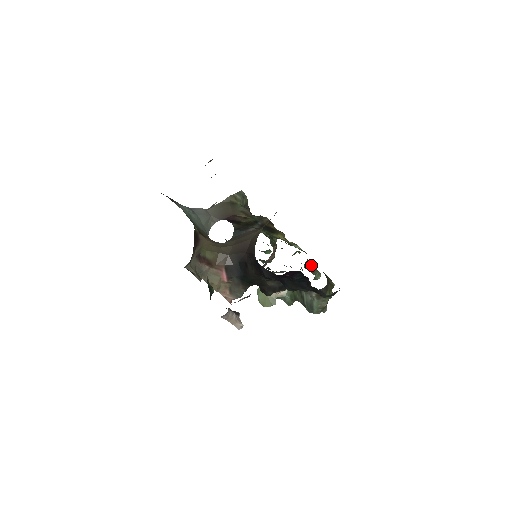
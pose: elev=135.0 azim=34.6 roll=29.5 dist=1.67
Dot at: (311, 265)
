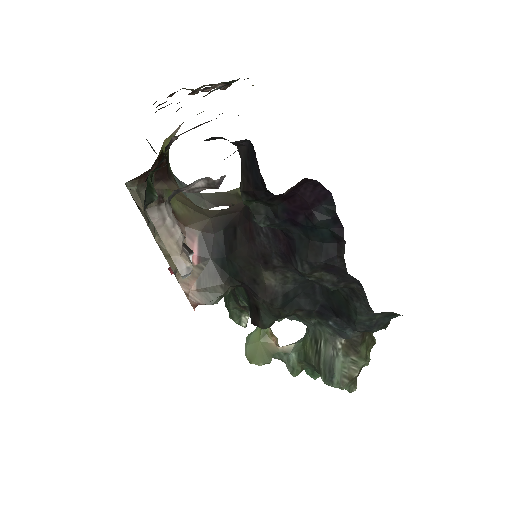
Dot at: occluded
